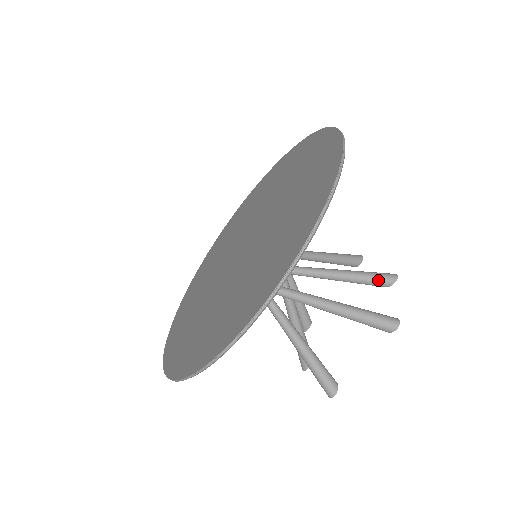
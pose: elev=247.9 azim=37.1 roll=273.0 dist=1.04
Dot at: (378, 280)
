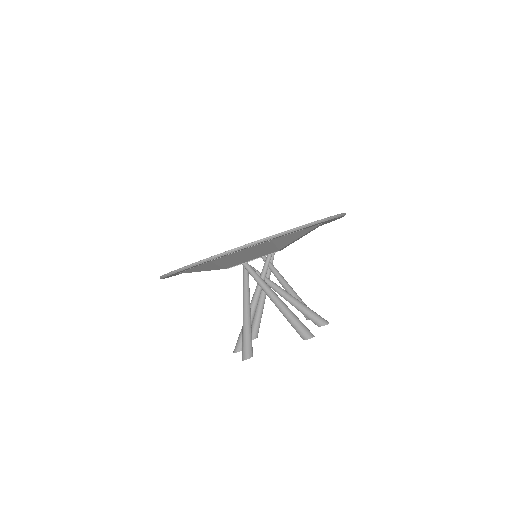
Dot at: (316, 318)
